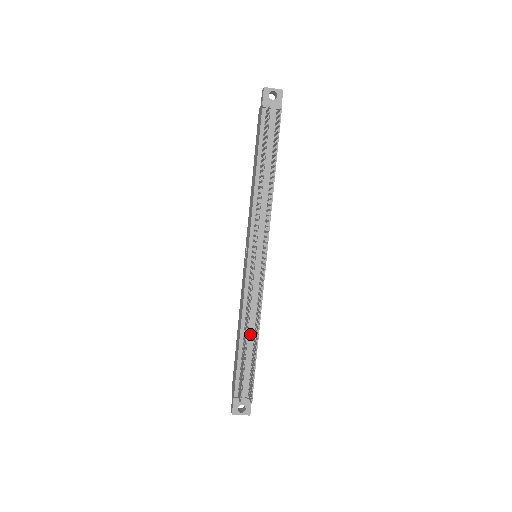
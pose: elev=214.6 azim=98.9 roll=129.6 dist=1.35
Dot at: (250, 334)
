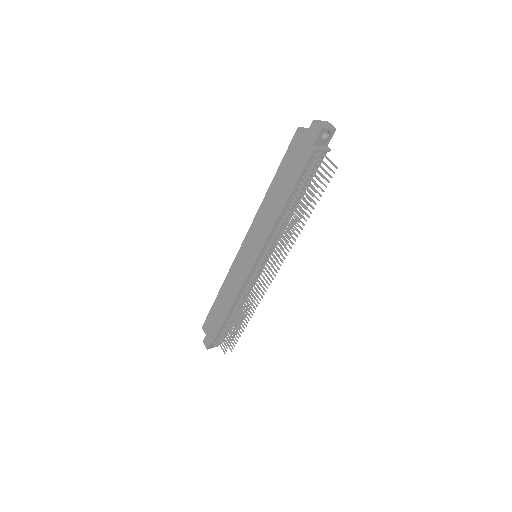
Dot at: (238, 309)
